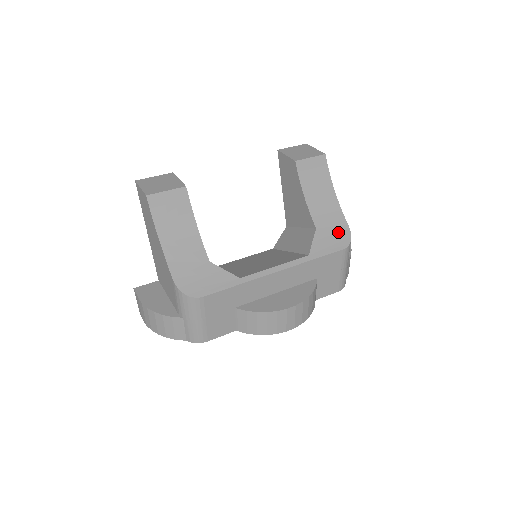
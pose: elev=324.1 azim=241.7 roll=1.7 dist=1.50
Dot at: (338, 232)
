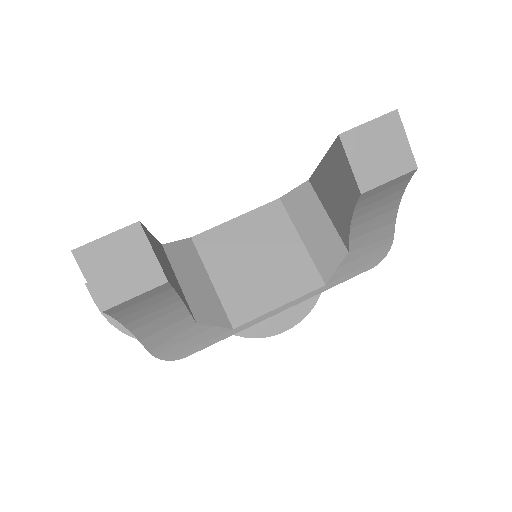
Dot at: (376, 249)
